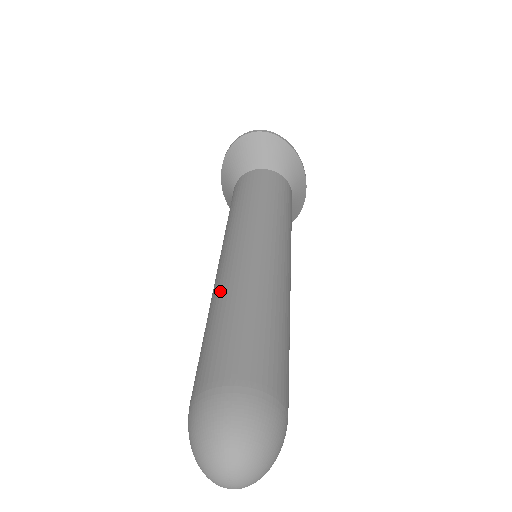
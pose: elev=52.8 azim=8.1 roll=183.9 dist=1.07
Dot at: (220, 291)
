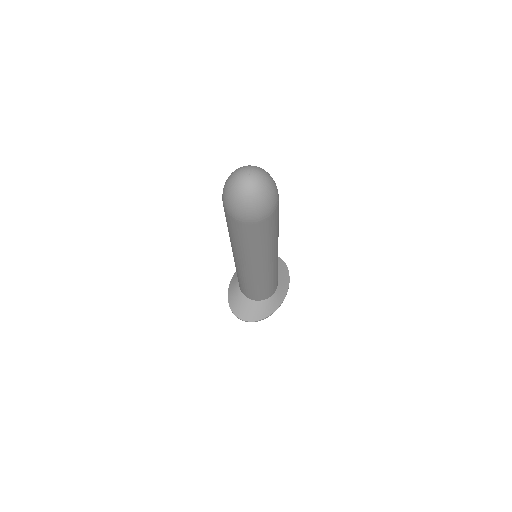
Dot at: occluded
